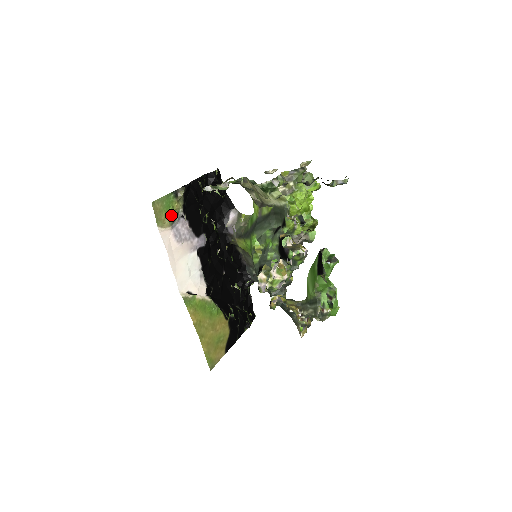
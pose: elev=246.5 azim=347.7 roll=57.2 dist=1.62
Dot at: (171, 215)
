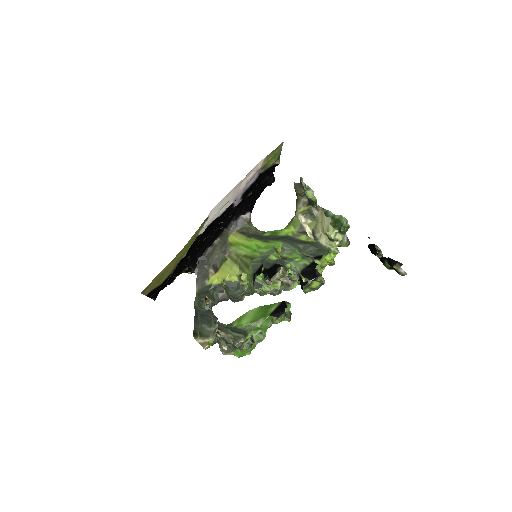
Dot at: (267, 163)
